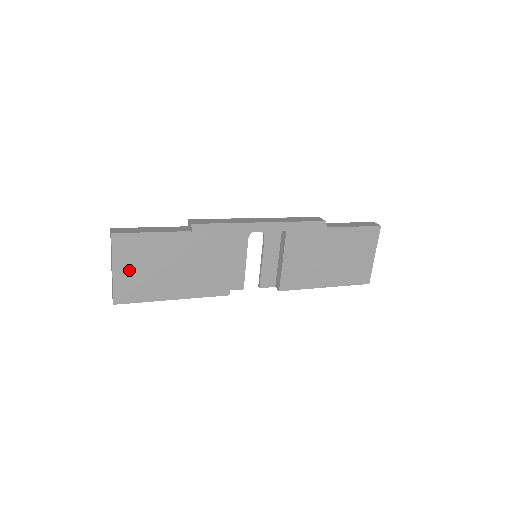
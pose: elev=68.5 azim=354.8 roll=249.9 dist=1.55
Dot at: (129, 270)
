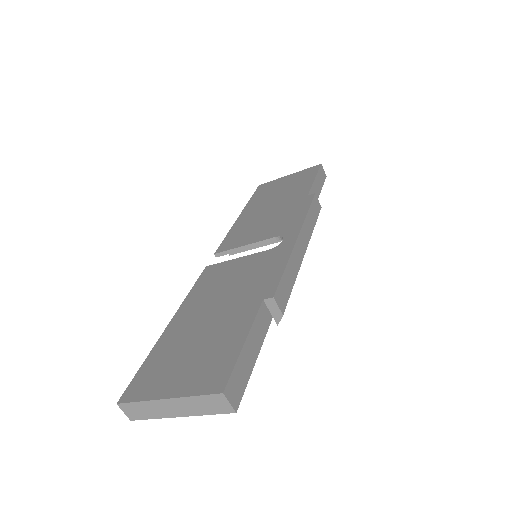
Dot at: occluded
